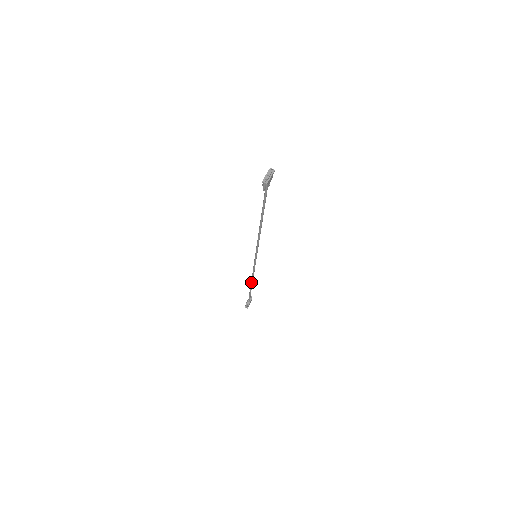
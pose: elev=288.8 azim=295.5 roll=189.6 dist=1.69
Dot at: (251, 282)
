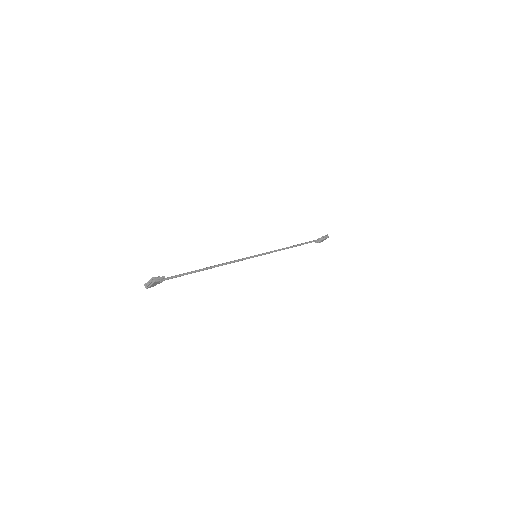
Dot at: (292, 246)
